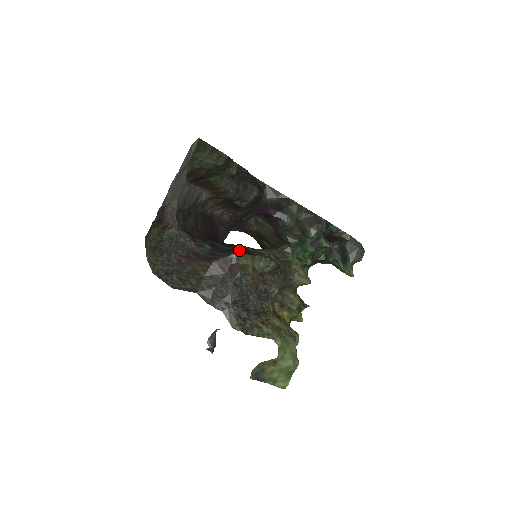
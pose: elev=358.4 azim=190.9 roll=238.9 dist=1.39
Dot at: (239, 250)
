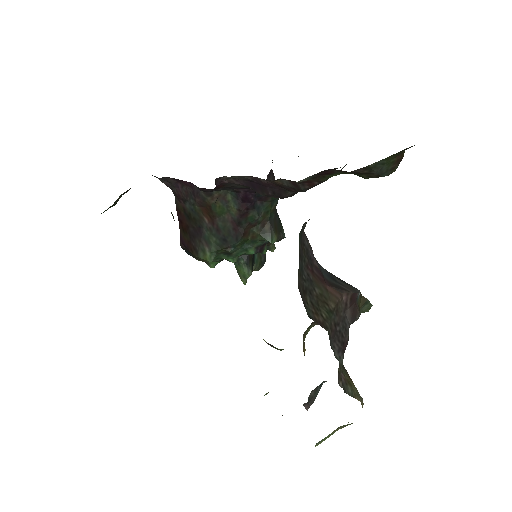
Dot at: occluded
